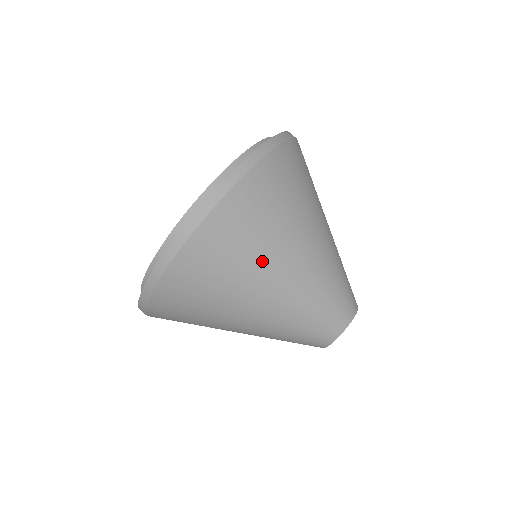
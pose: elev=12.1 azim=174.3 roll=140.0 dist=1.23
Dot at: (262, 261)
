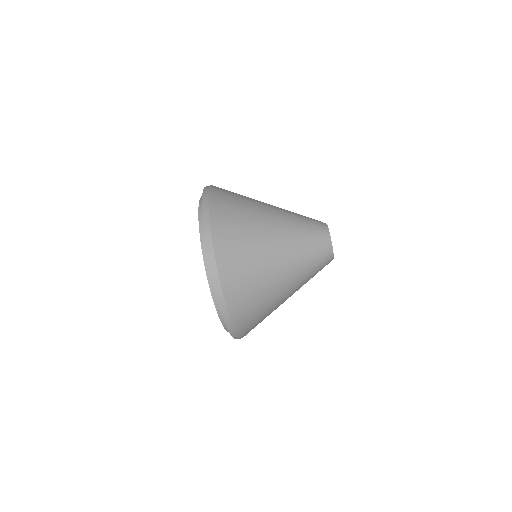
Dot at: (271, 304)
